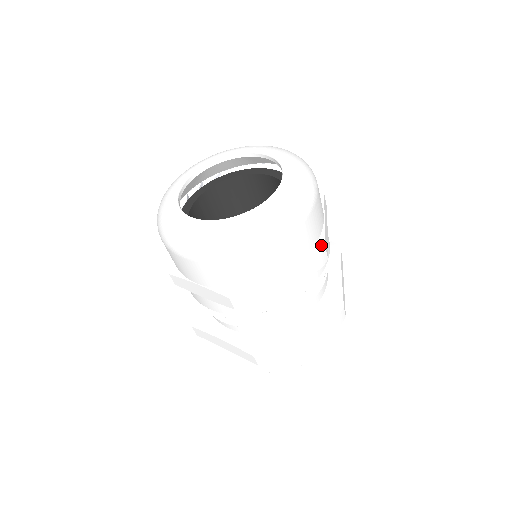
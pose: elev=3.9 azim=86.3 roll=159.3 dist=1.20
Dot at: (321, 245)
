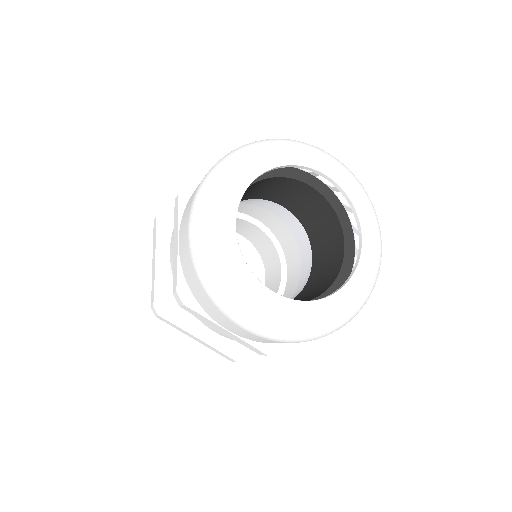
Dot at: occluded
